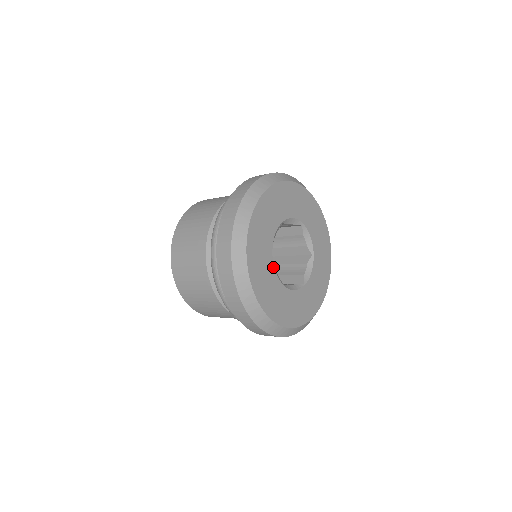
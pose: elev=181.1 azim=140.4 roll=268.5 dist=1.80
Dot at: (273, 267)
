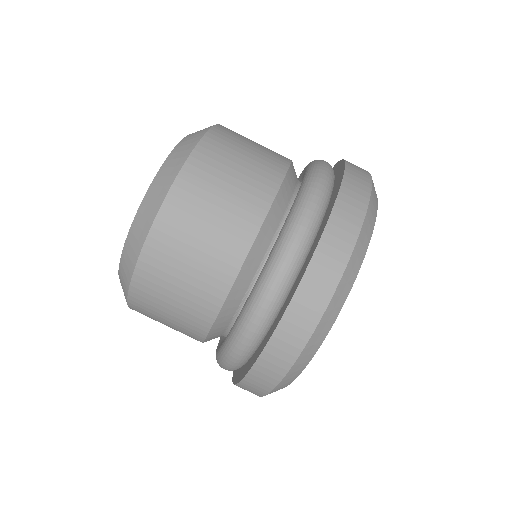
Dot at: occluded
